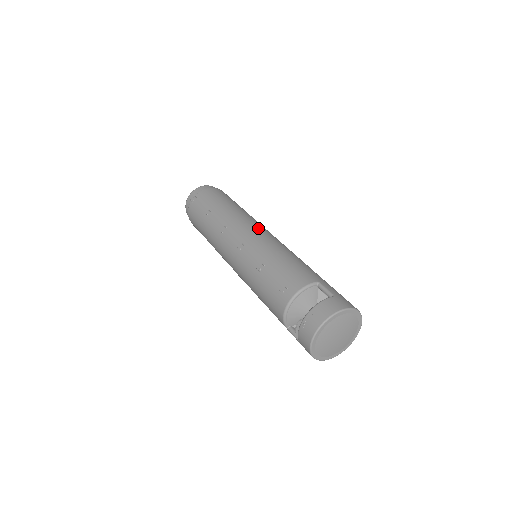
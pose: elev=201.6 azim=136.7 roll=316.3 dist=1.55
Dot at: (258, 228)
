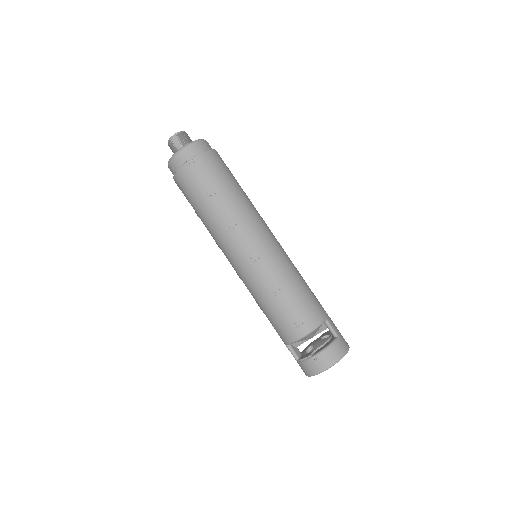
Dot at: (270, 236)
